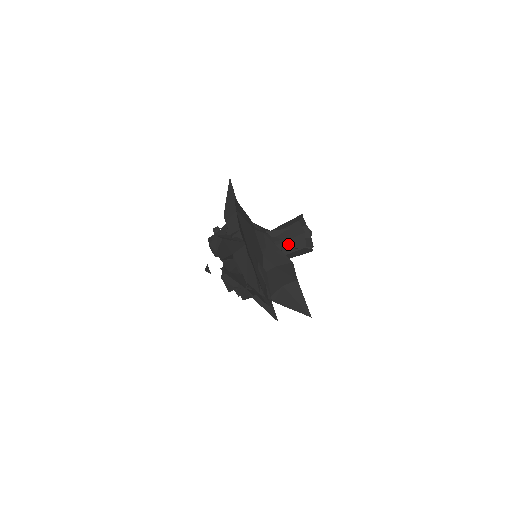
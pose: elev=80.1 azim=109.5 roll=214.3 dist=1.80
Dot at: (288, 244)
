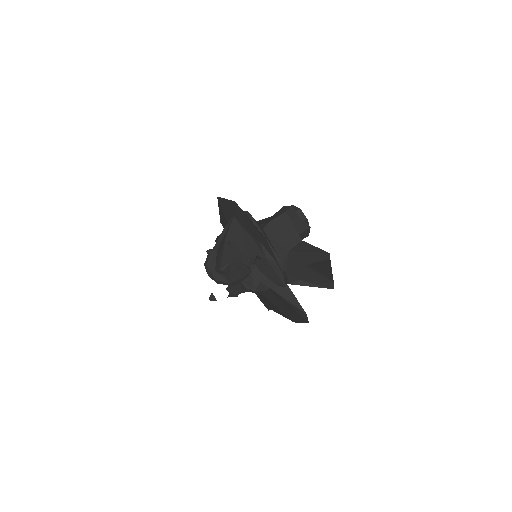
Dot at: occluded
